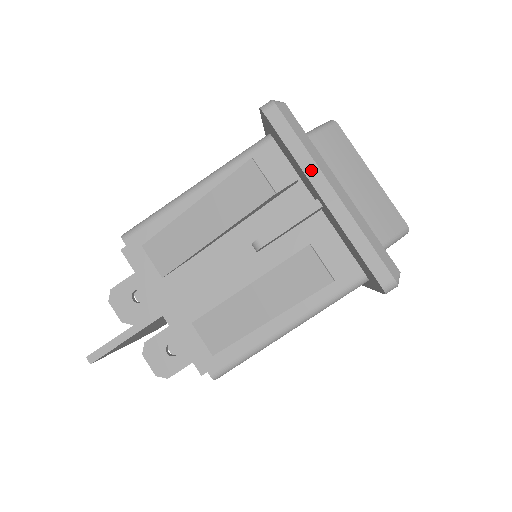
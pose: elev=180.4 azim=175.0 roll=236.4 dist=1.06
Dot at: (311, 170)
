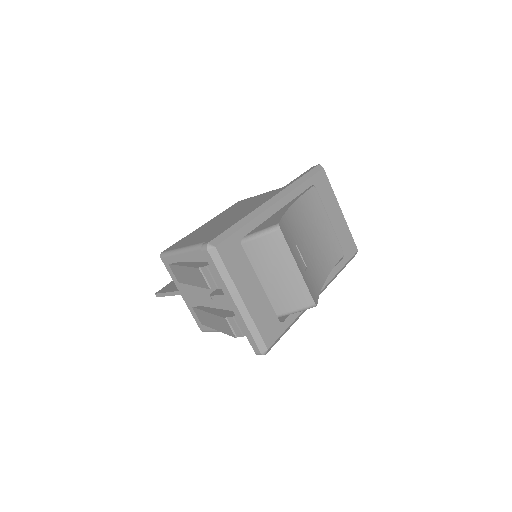
Dot at: (224, 289)
